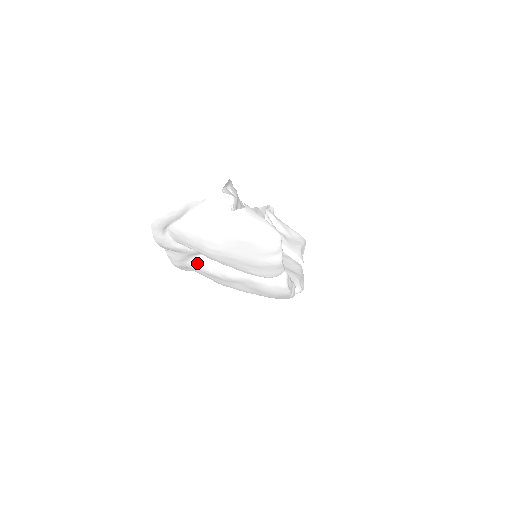
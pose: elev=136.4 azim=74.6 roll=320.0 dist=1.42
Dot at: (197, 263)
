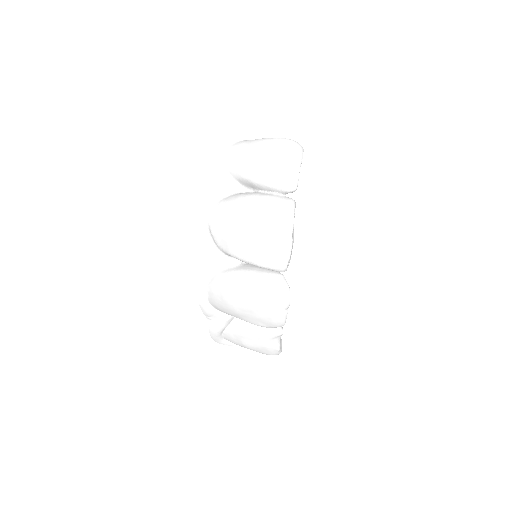
Dot at: (222, 201)
